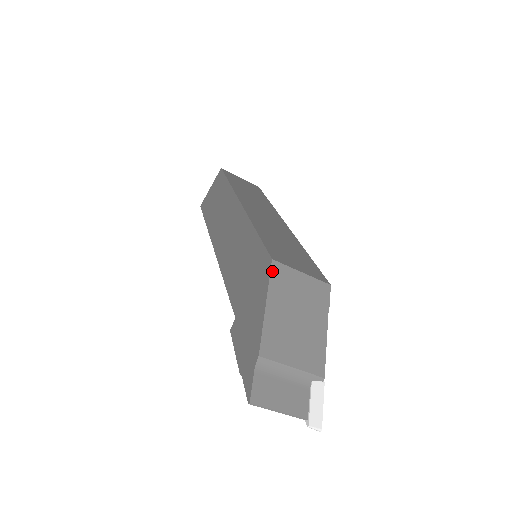
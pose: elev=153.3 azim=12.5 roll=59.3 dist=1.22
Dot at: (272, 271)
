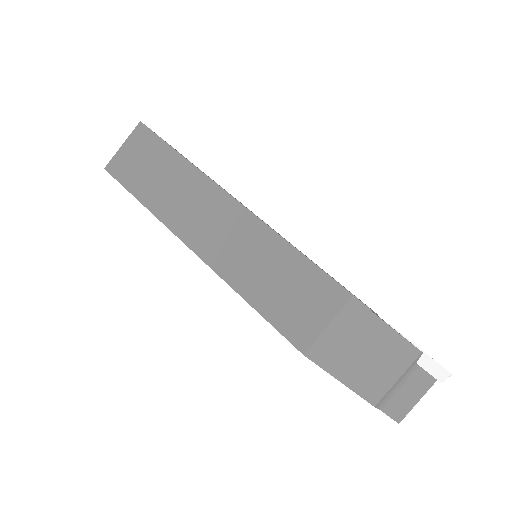
Dot at: (314, 361)
